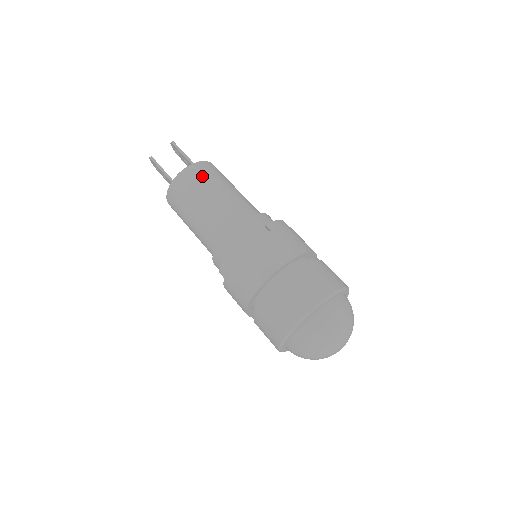
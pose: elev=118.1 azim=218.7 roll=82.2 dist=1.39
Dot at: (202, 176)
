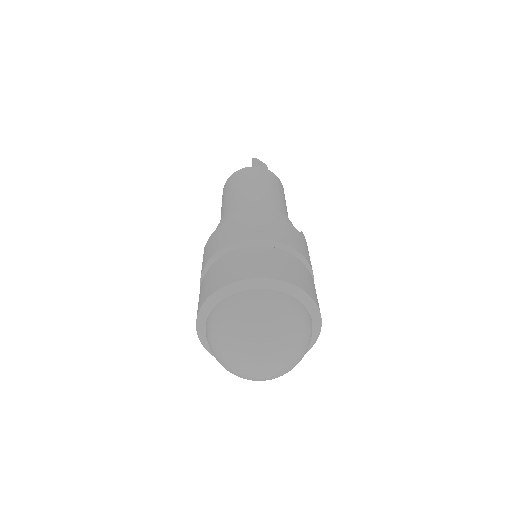
Dot at: (232, 182)
